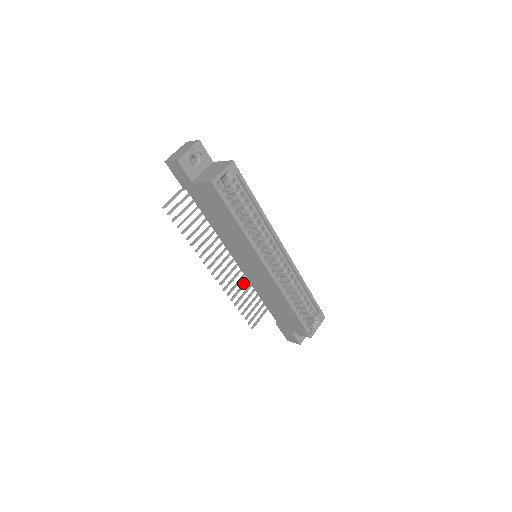
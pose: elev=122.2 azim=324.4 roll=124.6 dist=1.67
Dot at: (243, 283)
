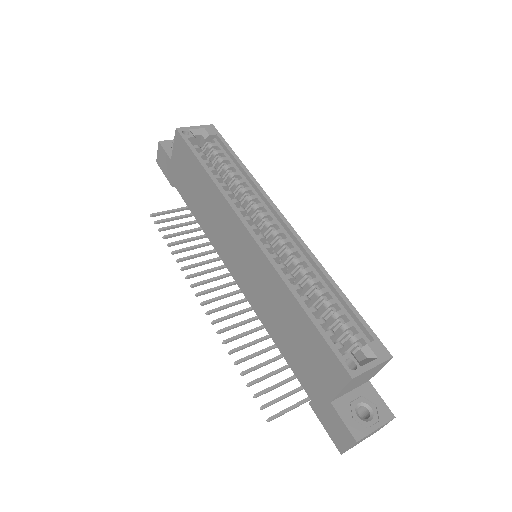
Dot at: (258, 339)
